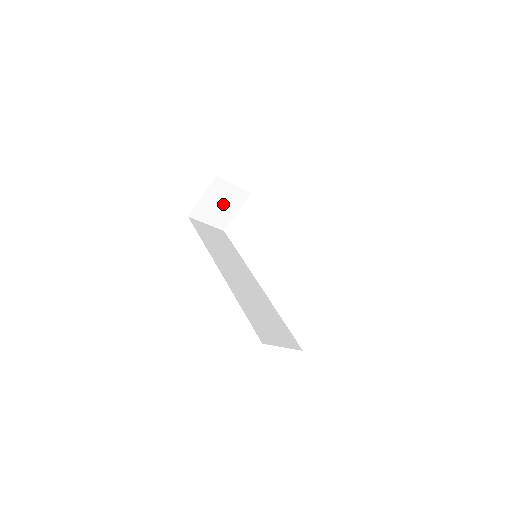
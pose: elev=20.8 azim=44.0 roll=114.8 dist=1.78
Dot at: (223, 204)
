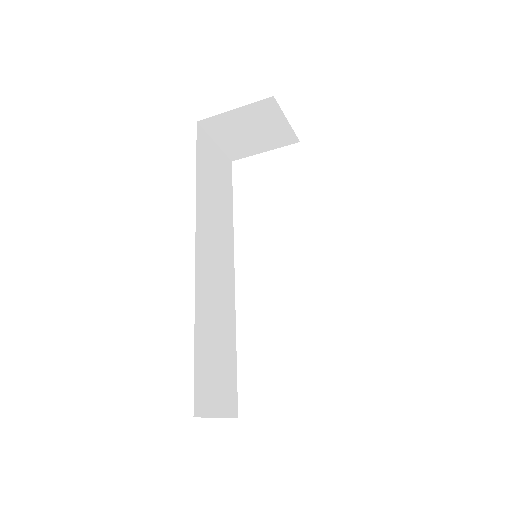
Dot at: (255, 133)
